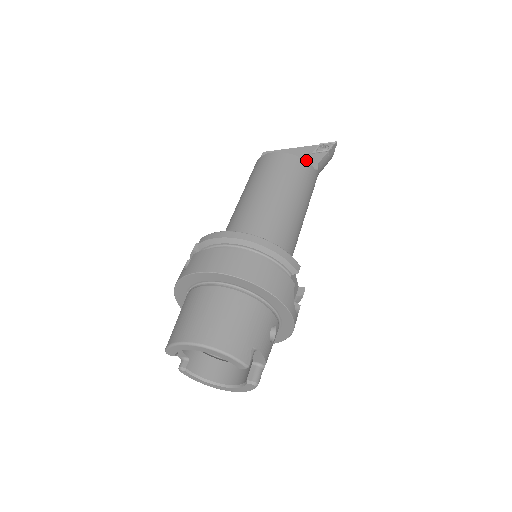
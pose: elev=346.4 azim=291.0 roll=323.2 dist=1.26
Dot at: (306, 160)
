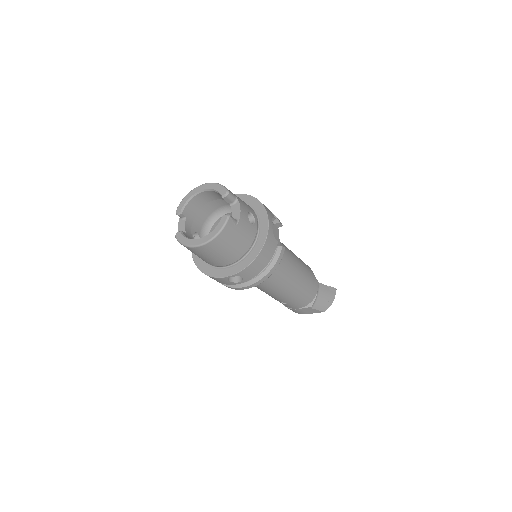
Dot at: occluded
